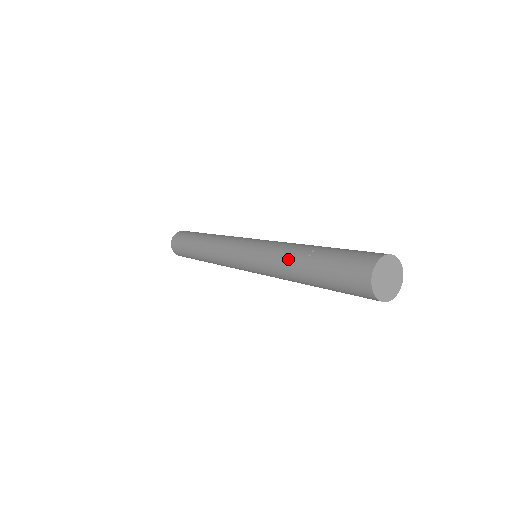
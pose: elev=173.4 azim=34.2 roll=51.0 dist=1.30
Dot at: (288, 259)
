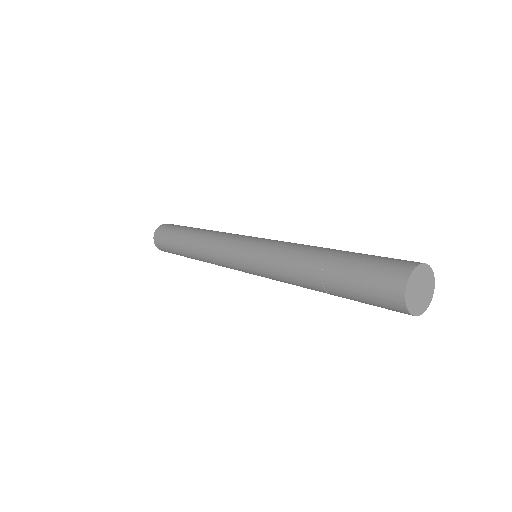
Dot at: (304, 253)
